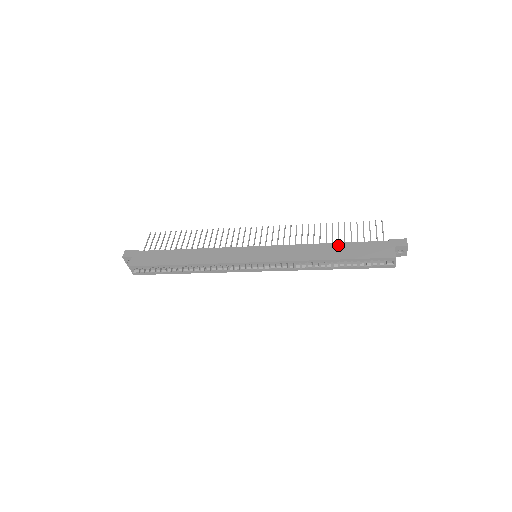
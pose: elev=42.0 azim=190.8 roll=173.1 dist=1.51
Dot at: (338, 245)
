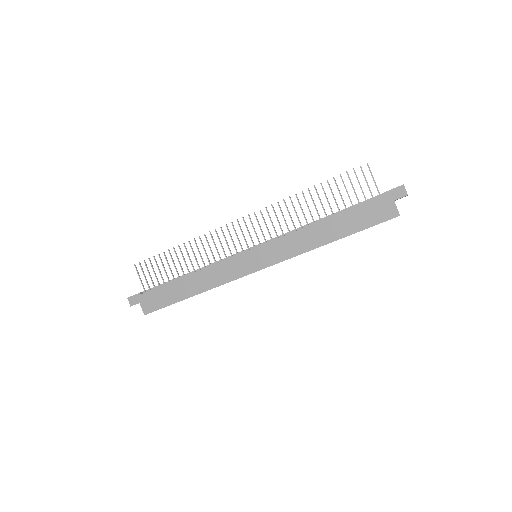
Dot at: (334, 219)
